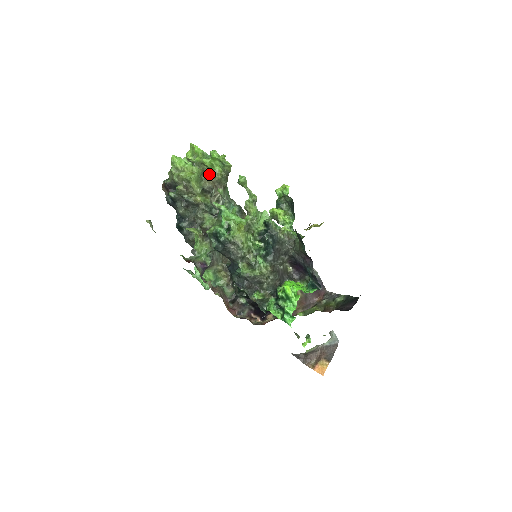
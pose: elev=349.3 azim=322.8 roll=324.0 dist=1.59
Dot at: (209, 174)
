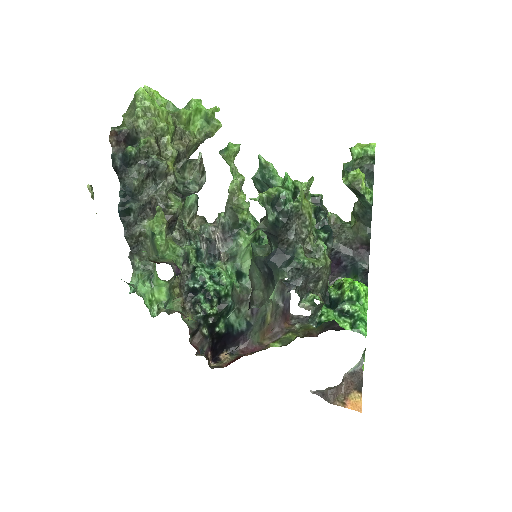
Dot at: (182, 134)
